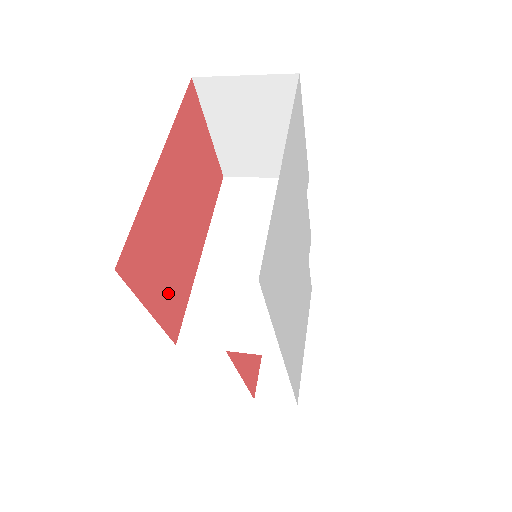
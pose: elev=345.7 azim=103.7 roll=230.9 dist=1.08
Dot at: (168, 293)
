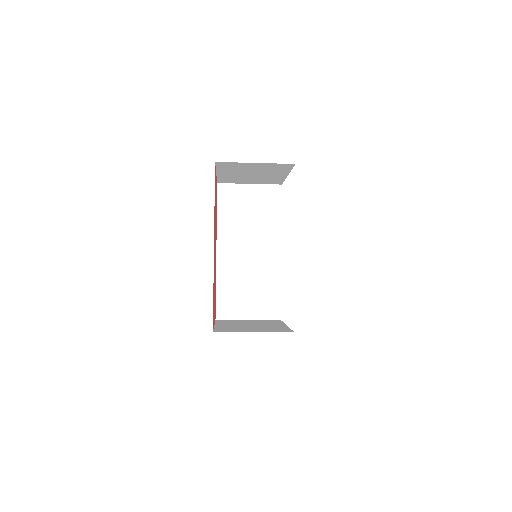
Dot at: occluded
